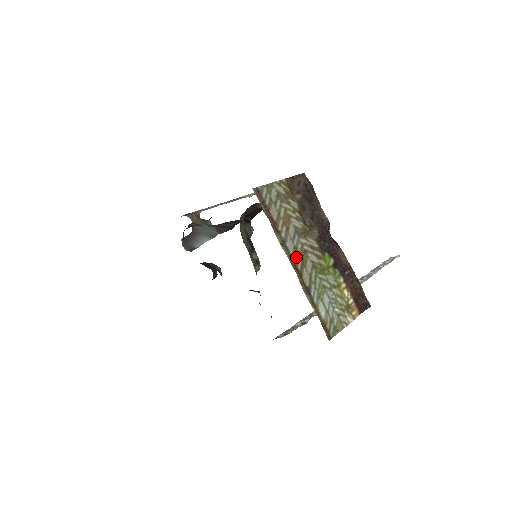
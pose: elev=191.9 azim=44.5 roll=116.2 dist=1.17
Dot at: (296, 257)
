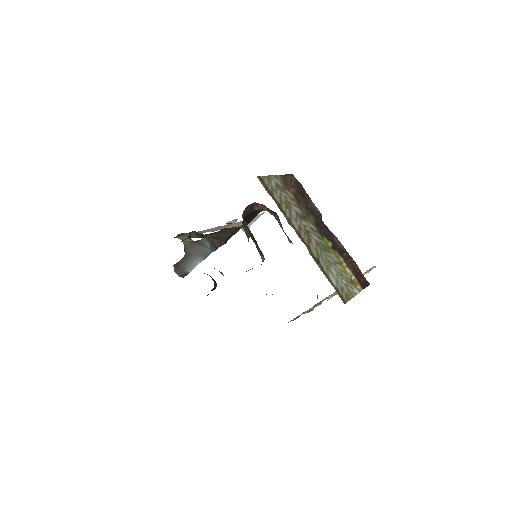
Dot at: (302, 234)
